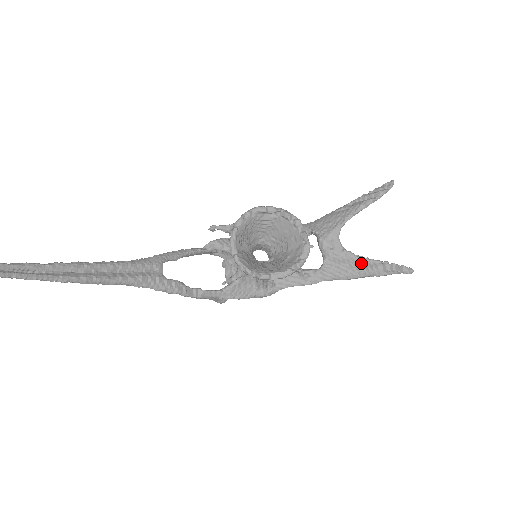
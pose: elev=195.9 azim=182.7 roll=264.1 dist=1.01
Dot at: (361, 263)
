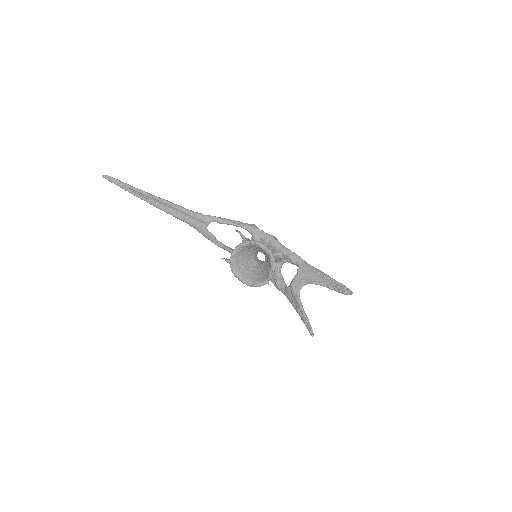
Dot at: (299, 307)
